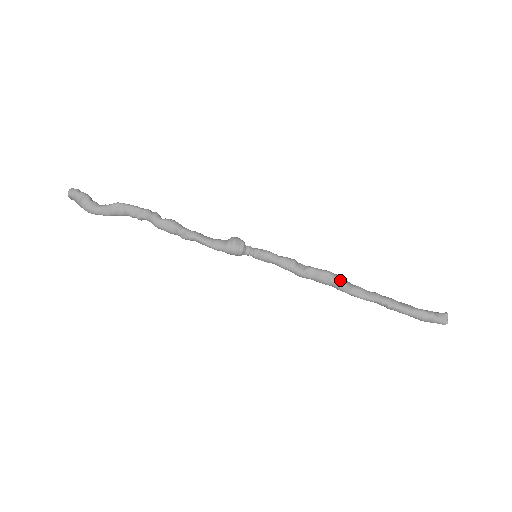
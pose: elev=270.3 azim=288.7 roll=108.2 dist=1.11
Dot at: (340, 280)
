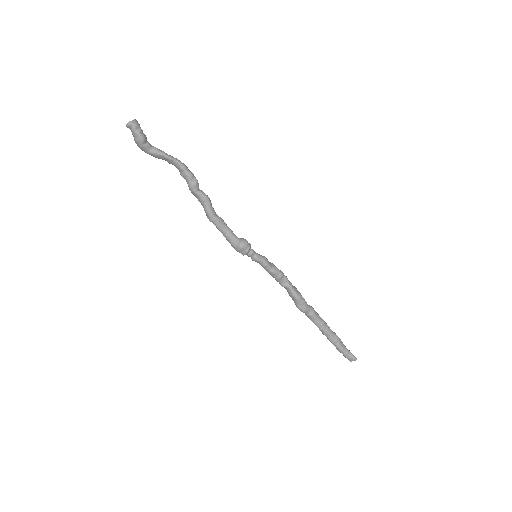
Dot at: (301, 307)
